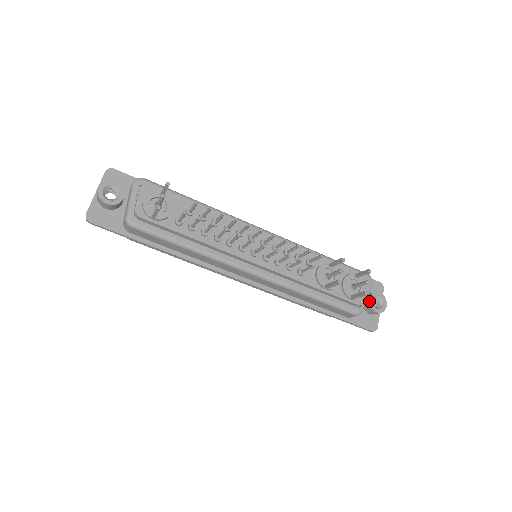
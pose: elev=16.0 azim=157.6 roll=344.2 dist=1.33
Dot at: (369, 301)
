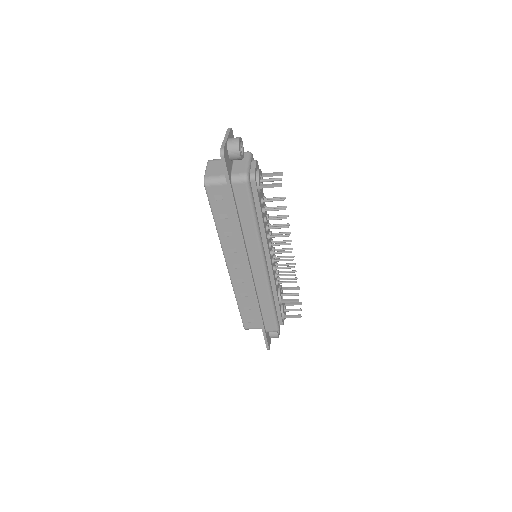
Dot at: occluded
